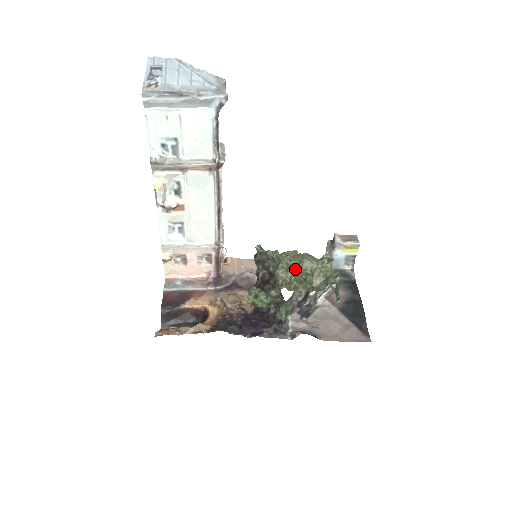
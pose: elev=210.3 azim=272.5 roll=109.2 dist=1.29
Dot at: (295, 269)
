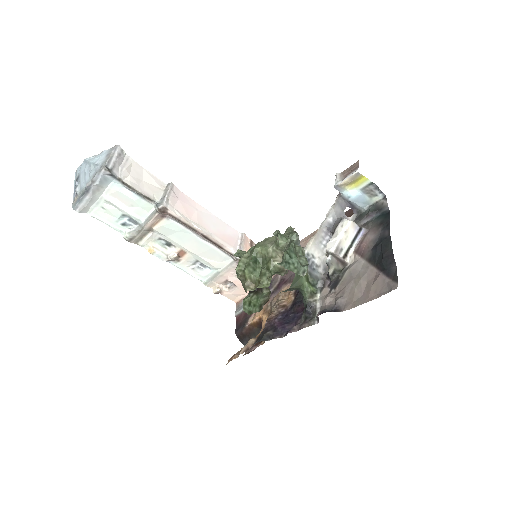
Dot at: (247, 267)
